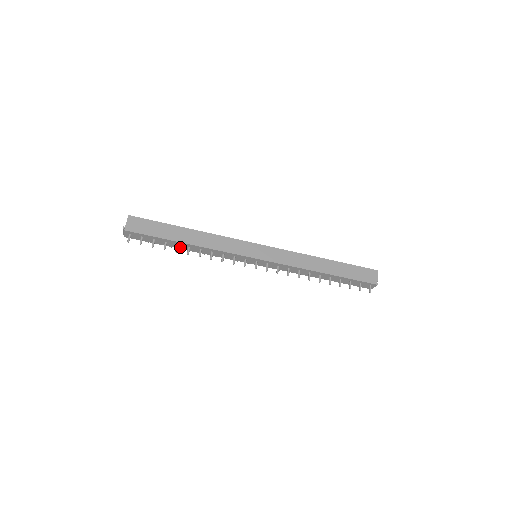
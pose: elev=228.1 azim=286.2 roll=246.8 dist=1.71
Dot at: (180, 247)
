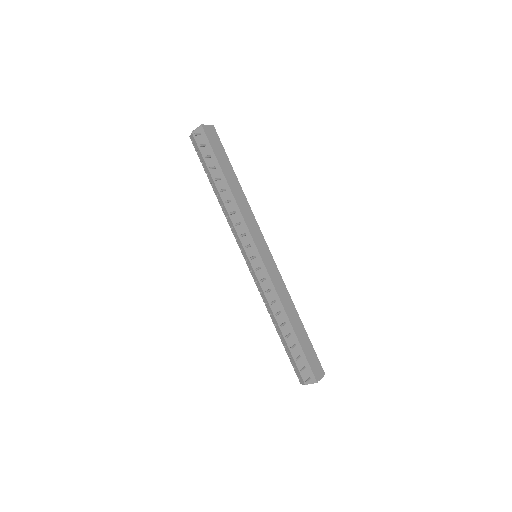
Dot at: (218, 184)
